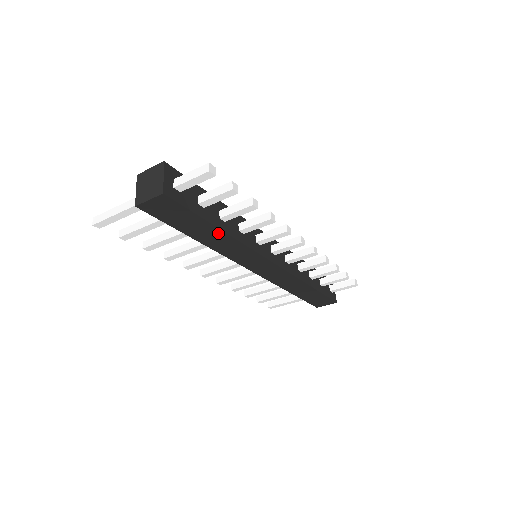
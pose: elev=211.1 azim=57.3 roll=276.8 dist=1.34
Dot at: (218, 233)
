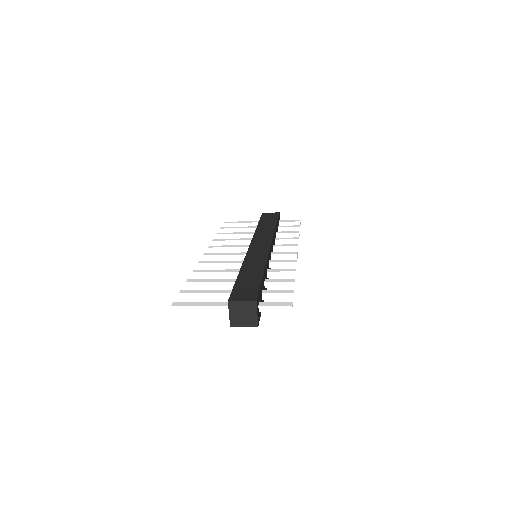
Dot at: occluded
